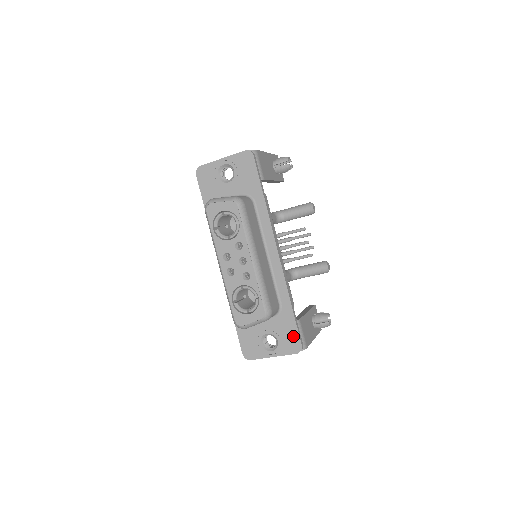
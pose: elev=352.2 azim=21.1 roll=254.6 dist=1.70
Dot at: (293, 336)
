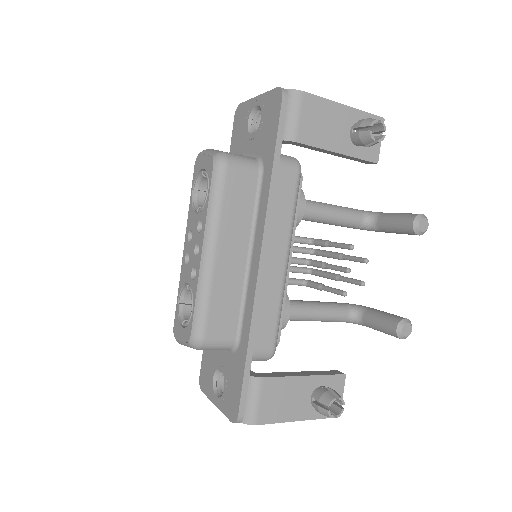
Dot at: (236, 394)
